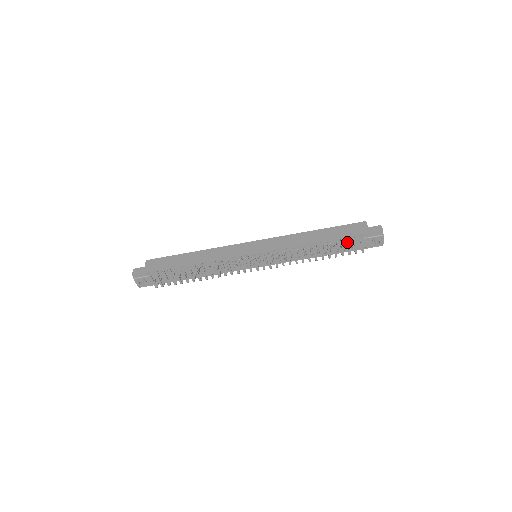
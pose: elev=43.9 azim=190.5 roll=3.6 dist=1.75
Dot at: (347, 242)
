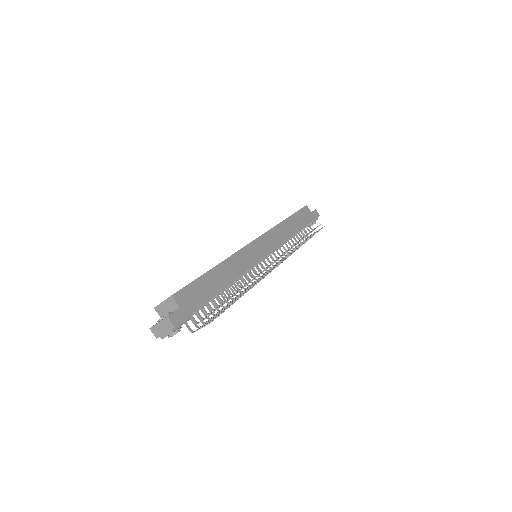
Dot at: occluded
